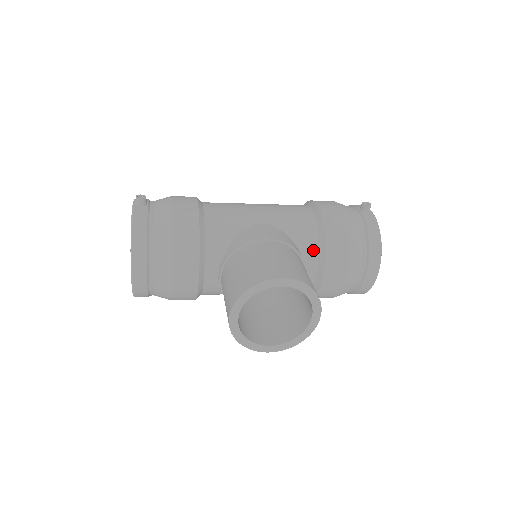
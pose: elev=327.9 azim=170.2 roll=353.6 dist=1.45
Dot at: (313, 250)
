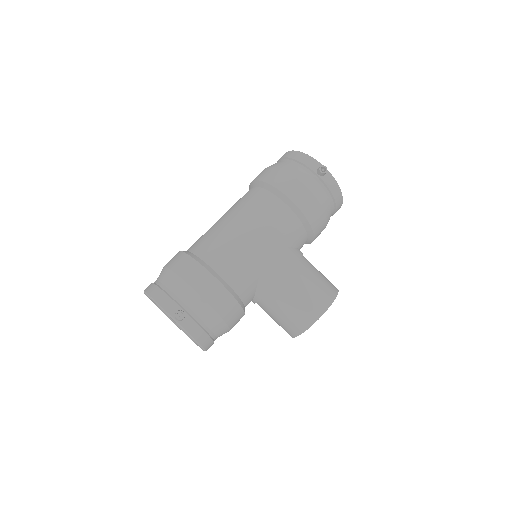
Dot at: (304, 239)
